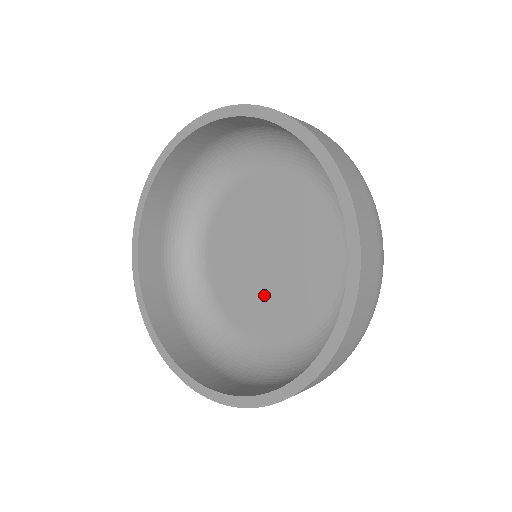
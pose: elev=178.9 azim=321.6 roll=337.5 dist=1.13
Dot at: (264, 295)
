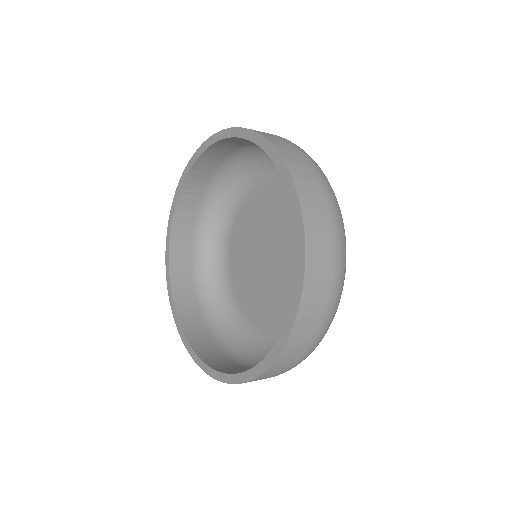
Dot at: (282, 287)
